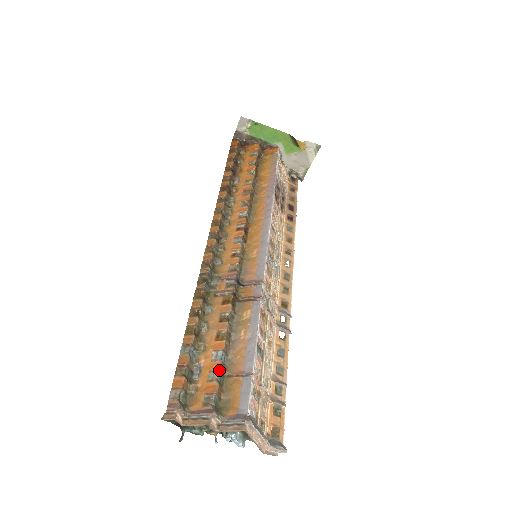
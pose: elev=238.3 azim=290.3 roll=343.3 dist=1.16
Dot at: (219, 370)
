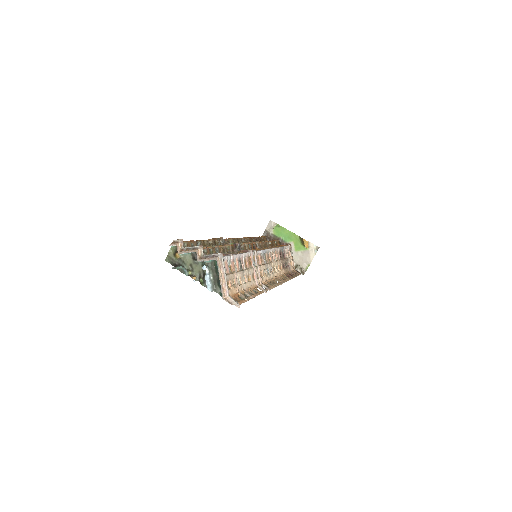
Dot at: (212, 247)
